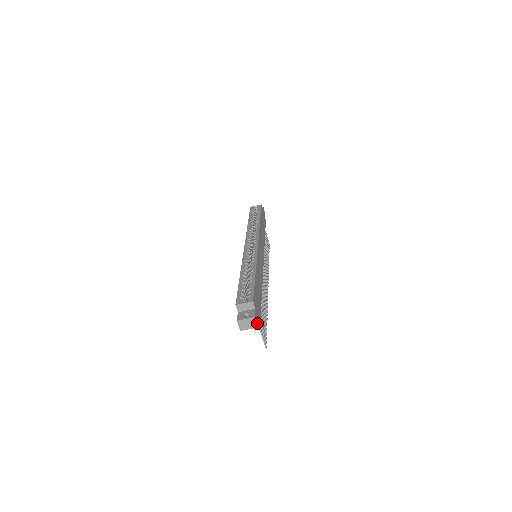
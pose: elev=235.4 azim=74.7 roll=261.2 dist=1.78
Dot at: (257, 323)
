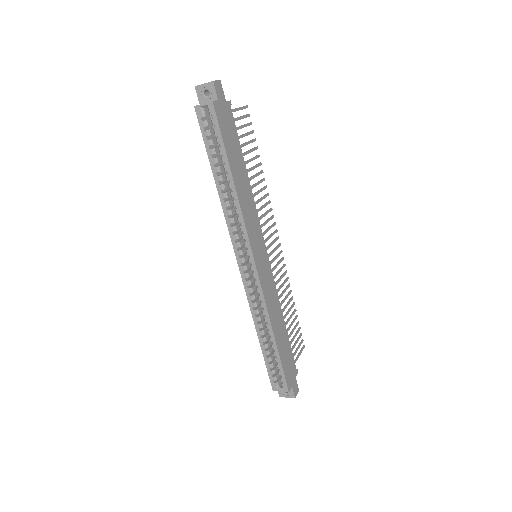
Dot at: (297, 391)
